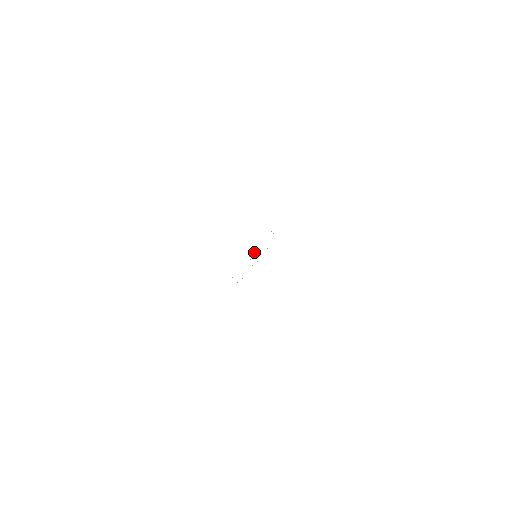
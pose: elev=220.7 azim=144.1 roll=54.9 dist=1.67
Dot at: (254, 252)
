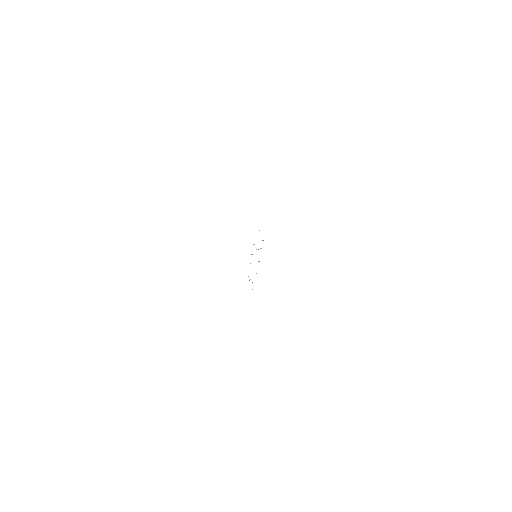
Dot at: (252, 254)
